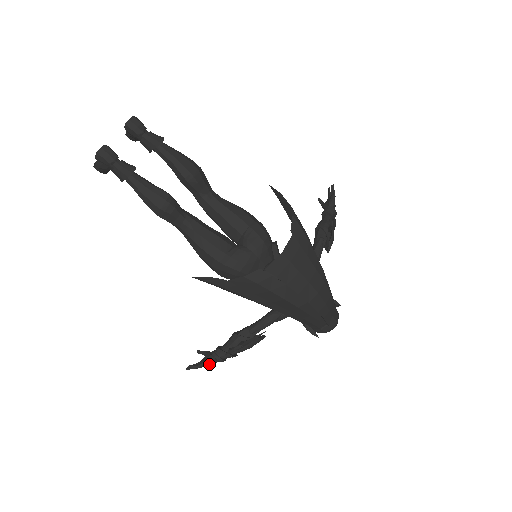
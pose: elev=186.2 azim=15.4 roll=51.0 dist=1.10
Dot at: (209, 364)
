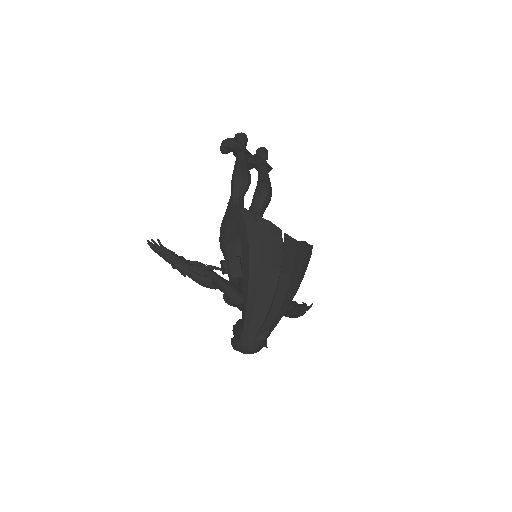
Dot at: (166, 256)
